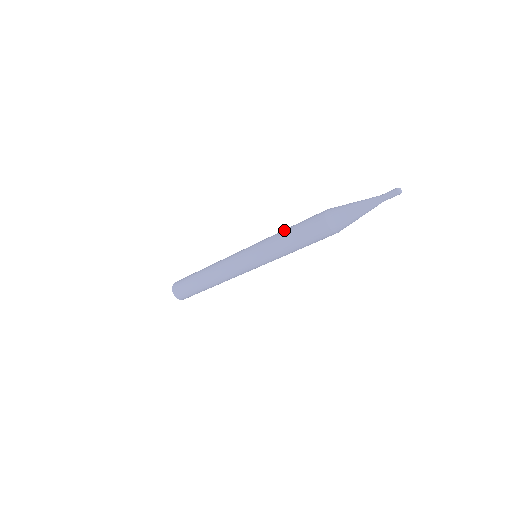
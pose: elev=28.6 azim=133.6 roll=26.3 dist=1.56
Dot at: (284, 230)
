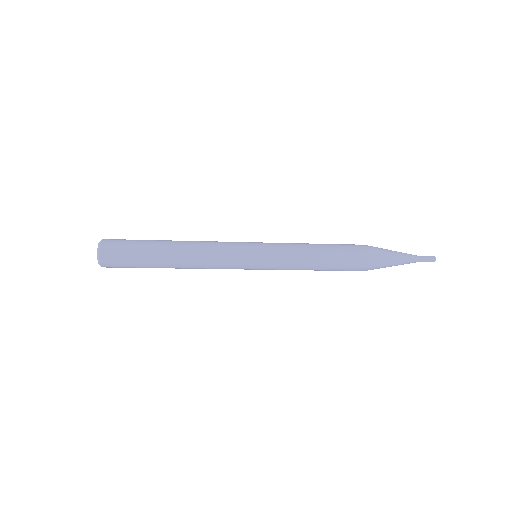
Dot at: (311, 244)
